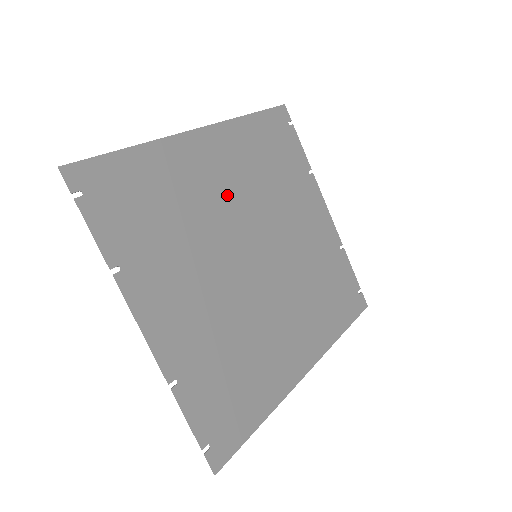
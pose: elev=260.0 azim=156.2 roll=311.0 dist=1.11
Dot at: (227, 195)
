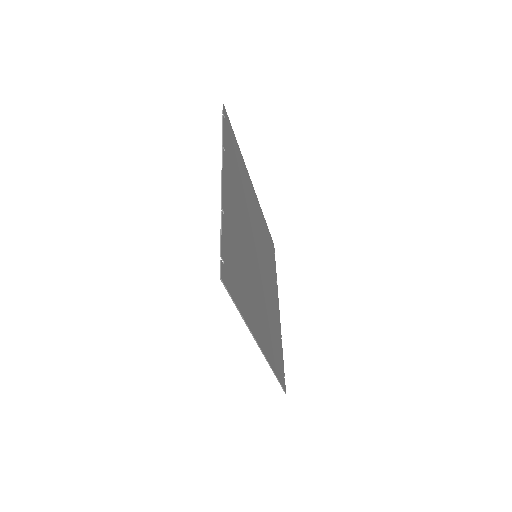
Dot at: (254, 218)
